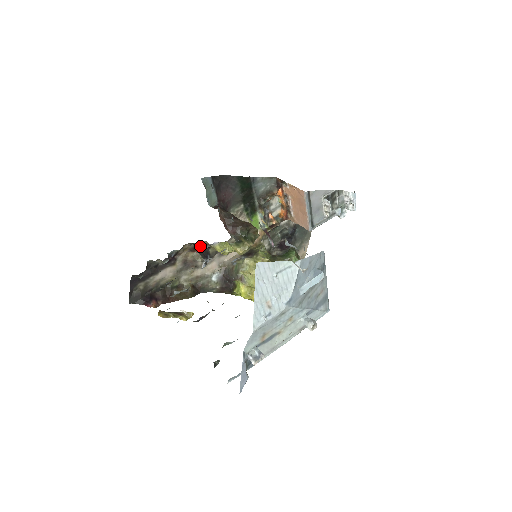
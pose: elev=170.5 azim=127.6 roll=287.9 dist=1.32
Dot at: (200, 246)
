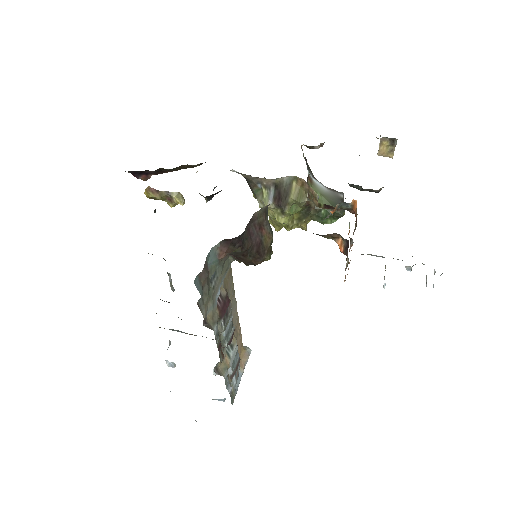
Dot at: occluded
